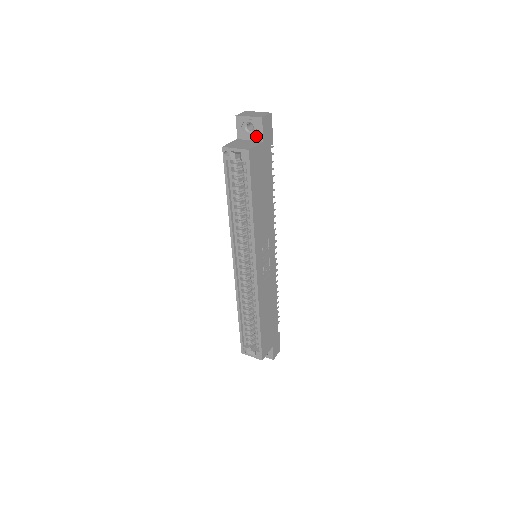
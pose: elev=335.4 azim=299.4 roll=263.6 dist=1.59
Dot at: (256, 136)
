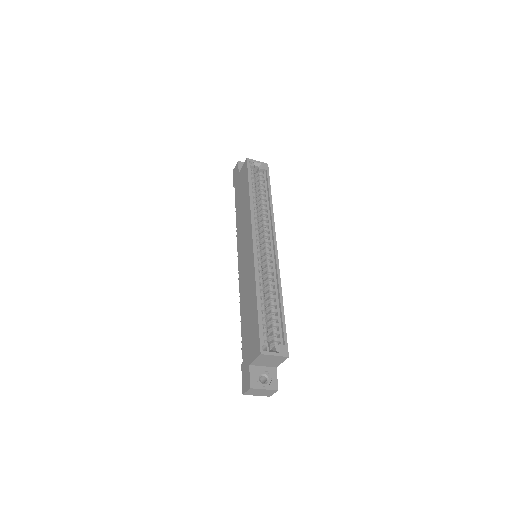
Dot at: occluded
